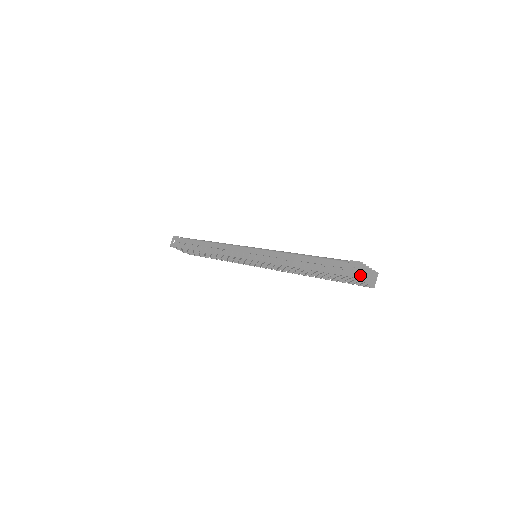
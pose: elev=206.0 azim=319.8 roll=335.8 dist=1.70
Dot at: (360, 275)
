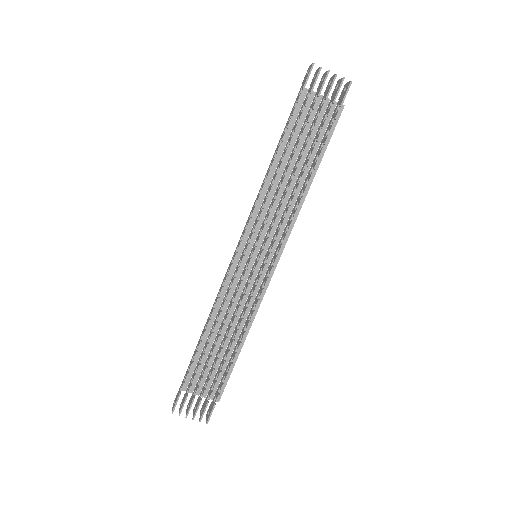
Dot at: (318, 70)
